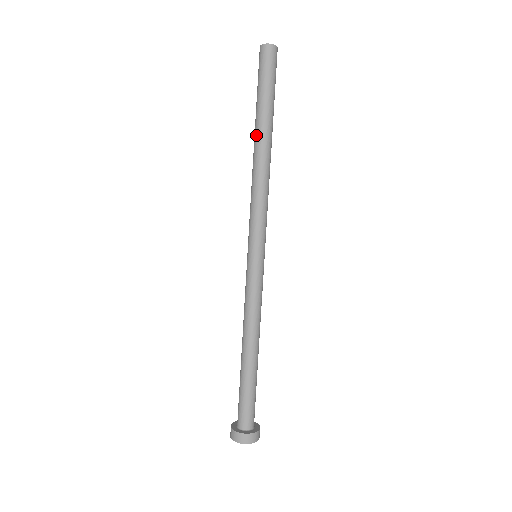
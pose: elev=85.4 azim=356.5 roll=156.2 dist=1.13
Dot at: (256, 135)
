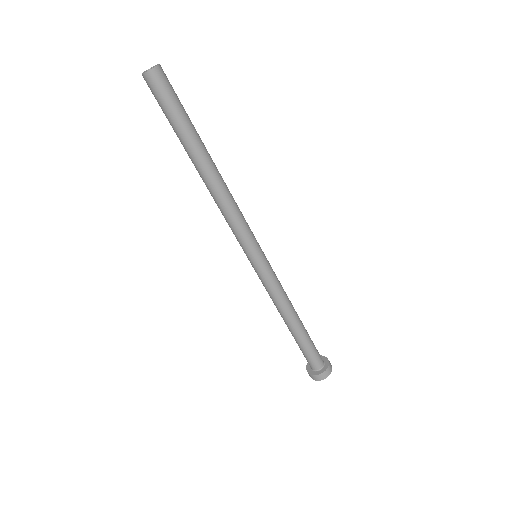
Dot at: (194, 163)
